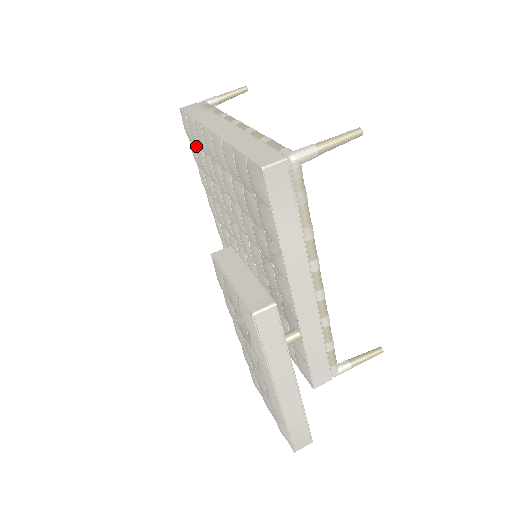
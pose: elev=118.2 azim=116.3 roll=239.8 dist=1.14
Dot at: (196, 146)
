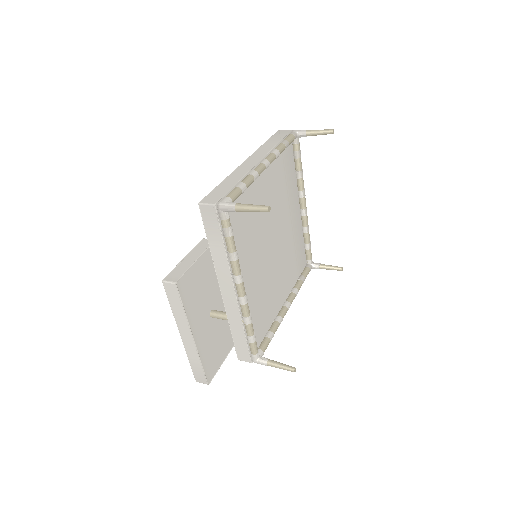
Dot at: occluded
